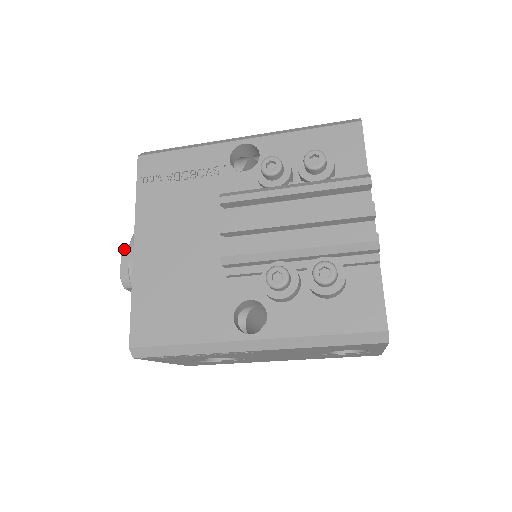
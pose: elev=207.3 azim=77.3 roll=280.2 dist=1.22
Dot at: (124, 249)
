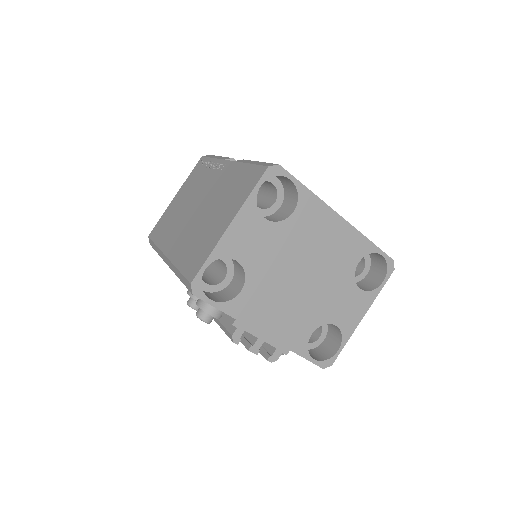
Dot at: occluded
